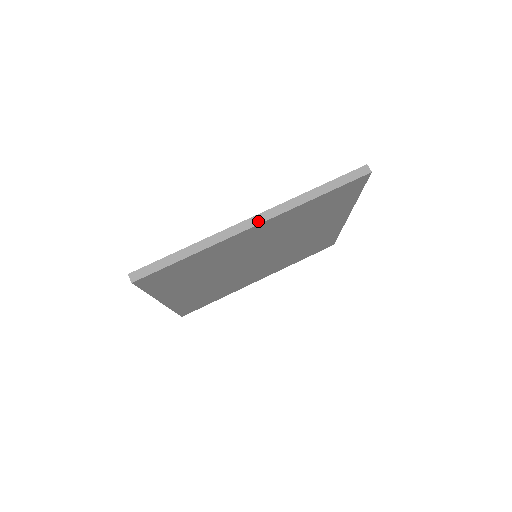
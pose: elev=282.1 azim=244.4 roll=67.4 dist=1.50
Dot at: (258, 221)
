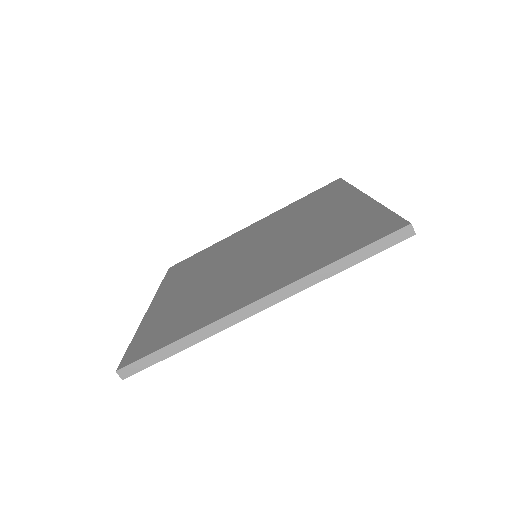
Dot at: (266, 305)
